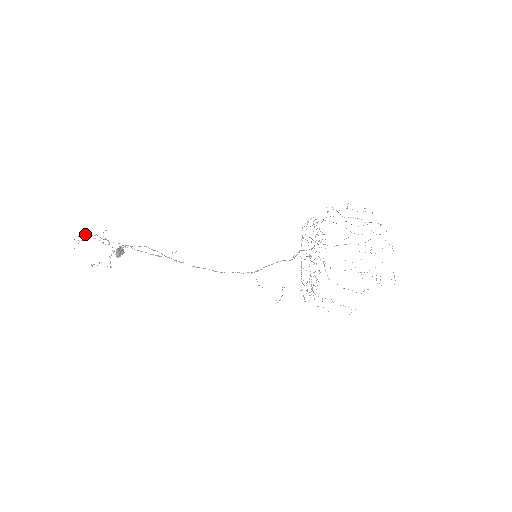
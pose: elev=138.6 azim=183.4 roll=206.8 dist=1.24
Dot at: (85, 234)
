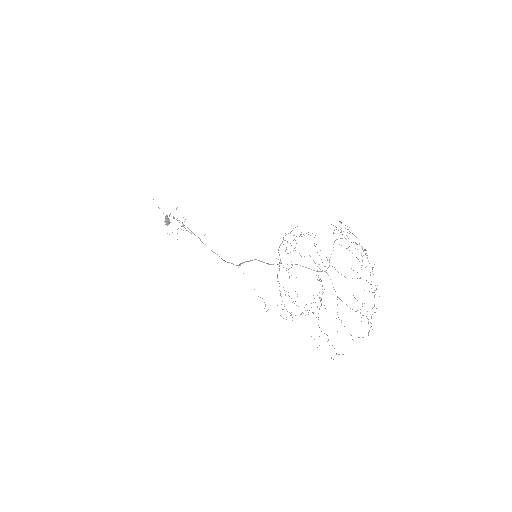
Dot at: occluded
